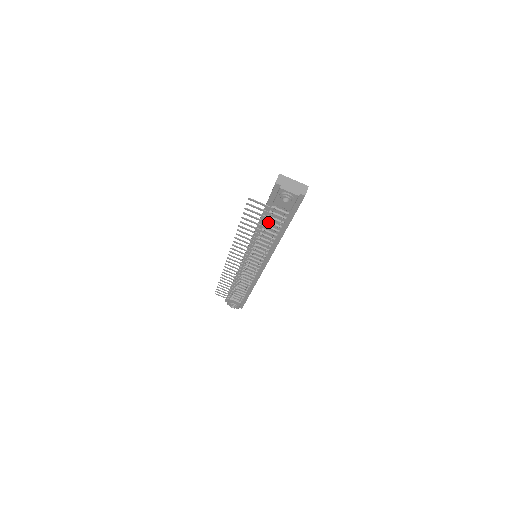
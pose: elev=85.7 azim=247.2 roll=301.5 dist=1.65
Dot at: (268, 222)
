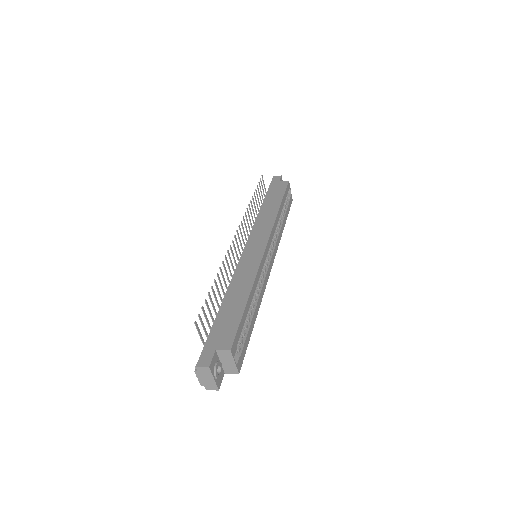
Dot at: occluded
